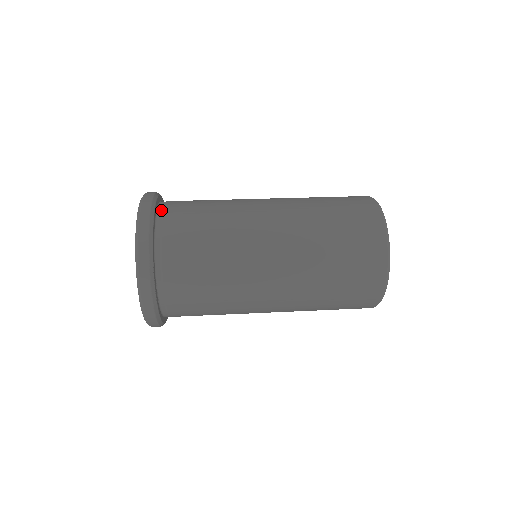
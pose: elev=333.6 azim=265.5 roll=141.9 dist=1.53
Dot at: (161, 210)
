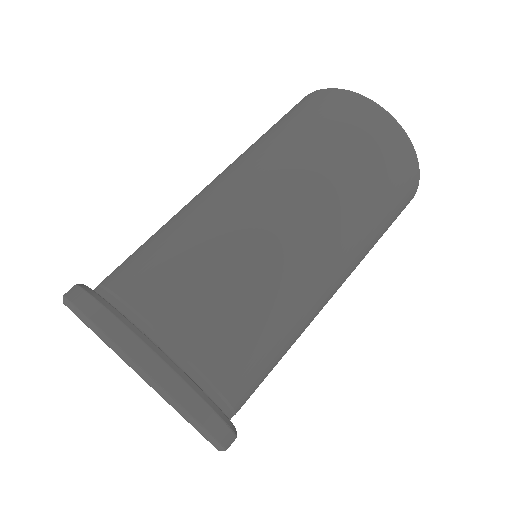
Dot at: (191, 368)
